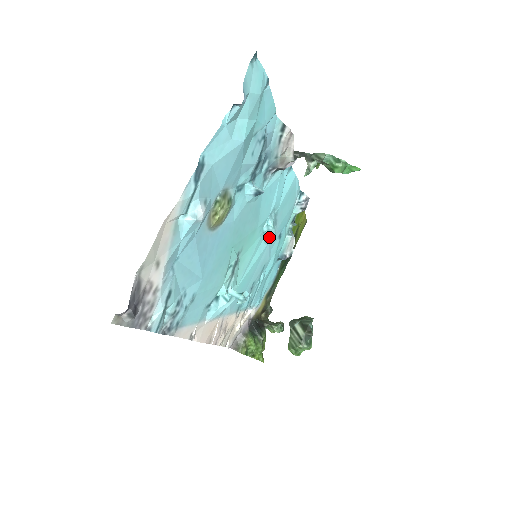
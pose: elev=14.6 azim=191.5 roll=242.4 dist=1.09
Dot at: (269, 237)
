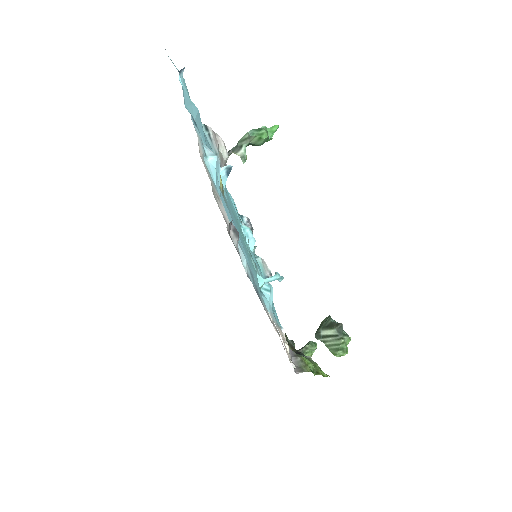
Dot at: (250, 247)
